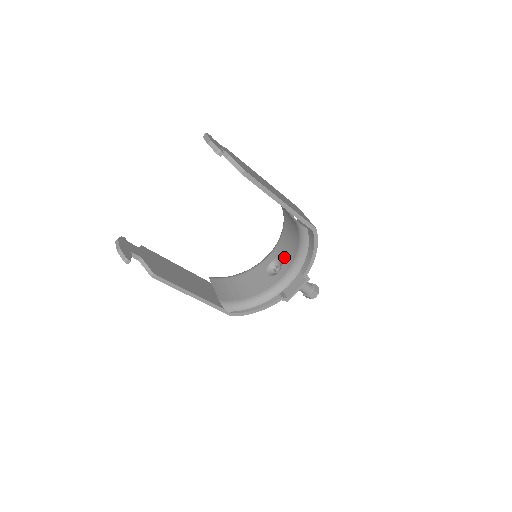
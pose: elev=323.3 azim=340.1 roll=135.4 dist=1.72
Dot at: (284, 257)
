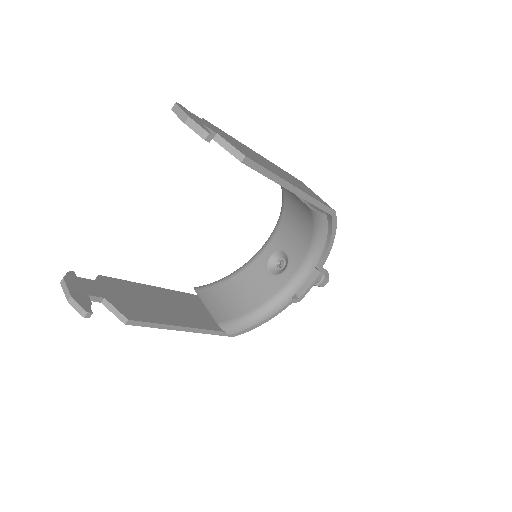
Dot at: (290, 249)
